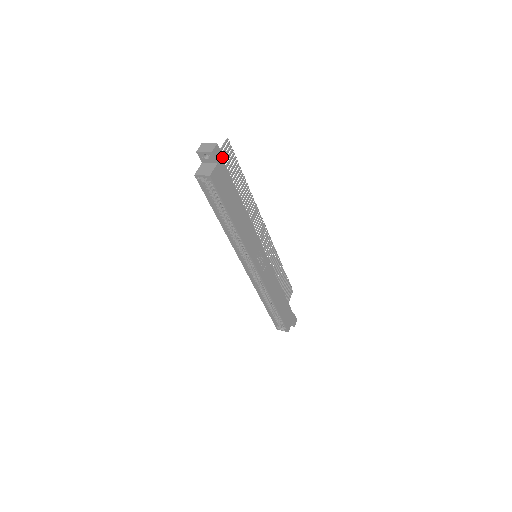
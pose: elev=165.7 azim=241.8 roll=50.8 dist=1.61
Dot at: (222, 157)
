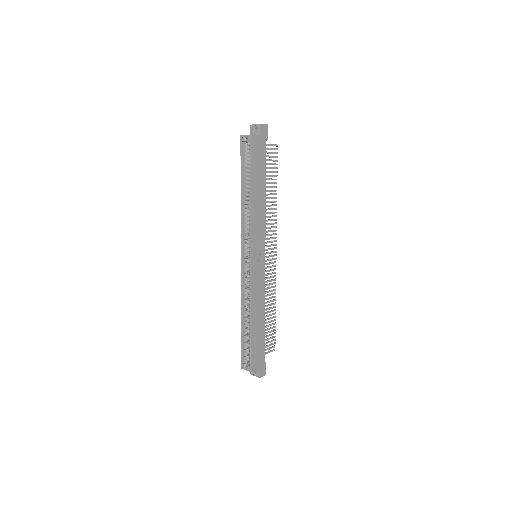
Dot at: (266, 137)
